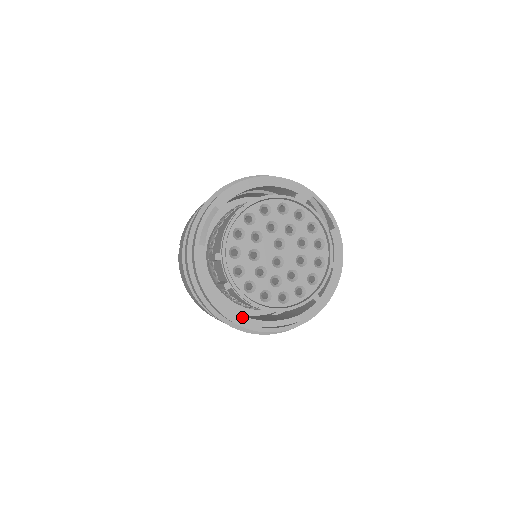
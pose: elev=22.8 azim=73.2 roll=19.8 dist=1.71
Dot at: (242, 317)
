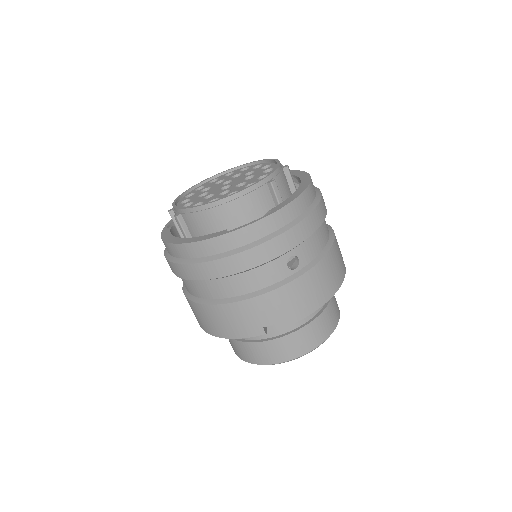
Dot at: (204, 236)
